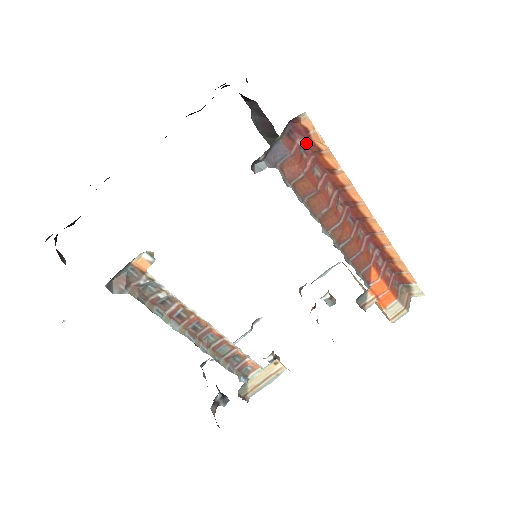
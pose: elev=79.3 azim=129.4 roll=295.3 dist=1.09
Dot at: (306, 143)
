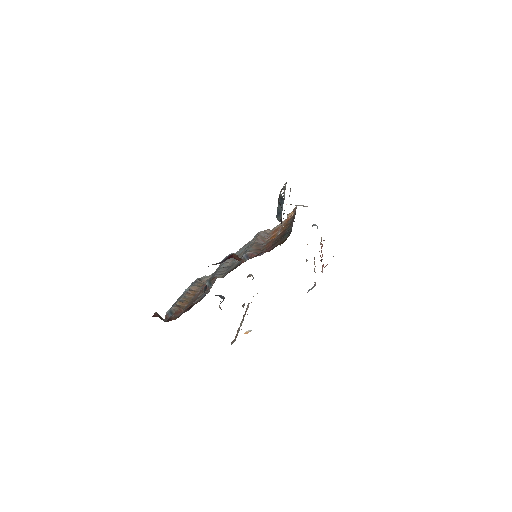
Dot at: occluded
